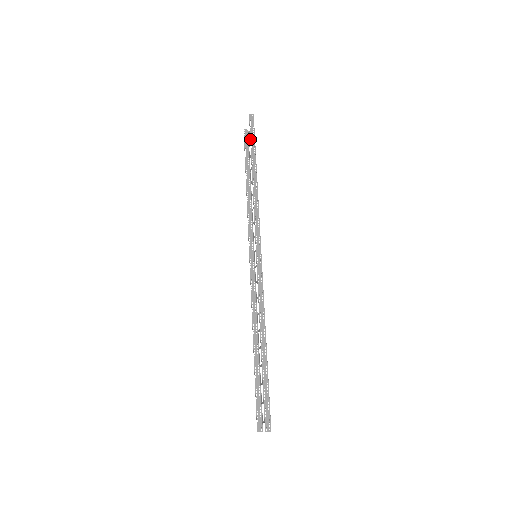
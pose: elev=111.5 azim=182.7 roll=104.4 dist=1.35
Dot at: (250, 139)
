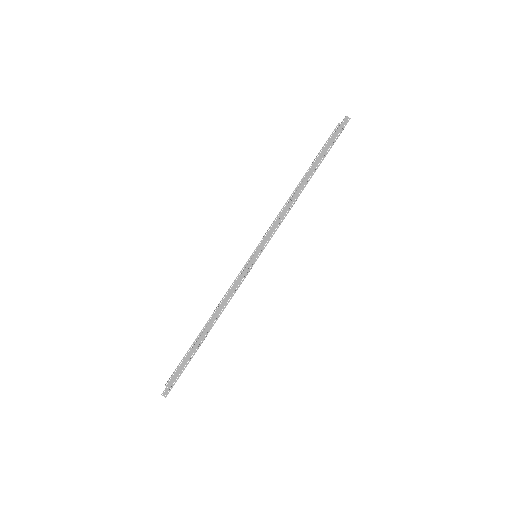
Dot at: (327, 144)
